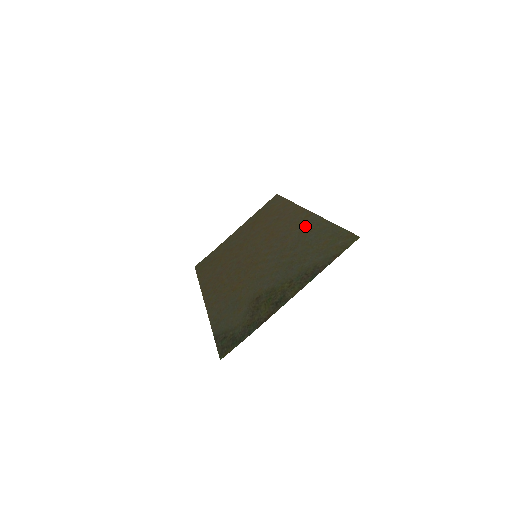
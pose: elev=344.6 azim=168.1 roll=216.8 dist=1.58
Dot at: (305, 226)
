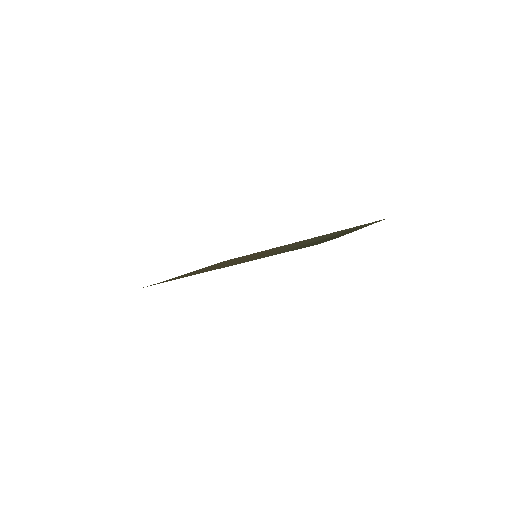
Dot at: (306, 240)
